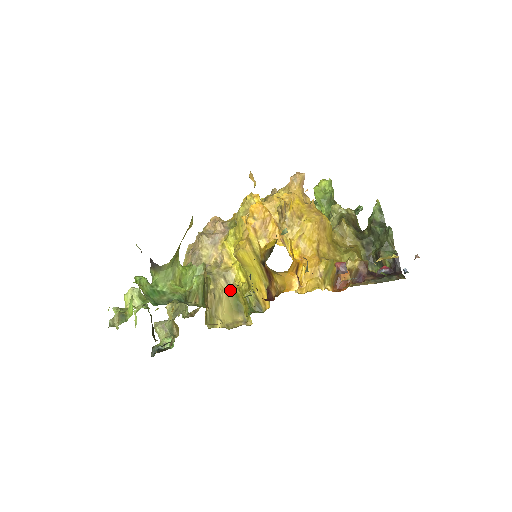
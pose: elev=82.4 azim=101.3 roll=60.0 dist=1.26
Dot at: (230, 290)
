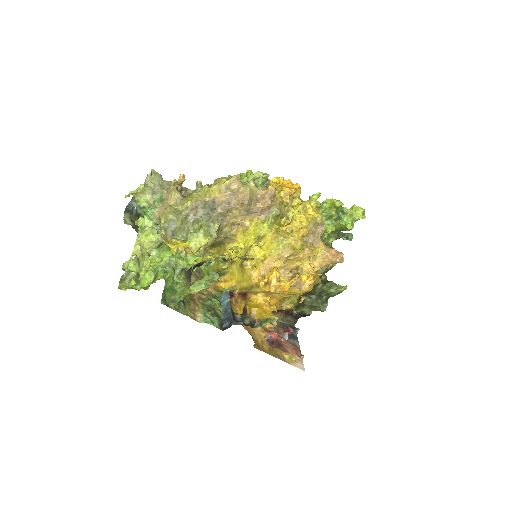
Dot at: (219, 242)
